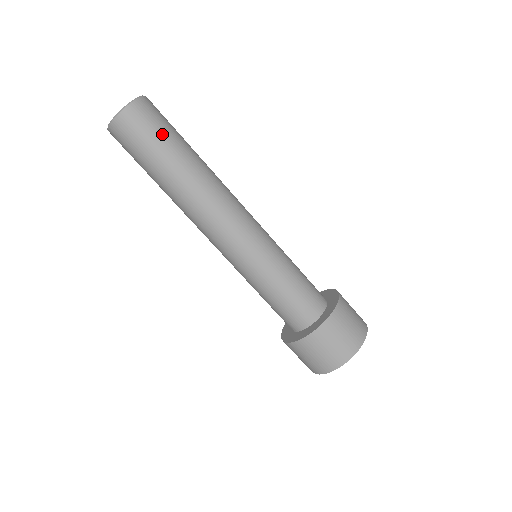
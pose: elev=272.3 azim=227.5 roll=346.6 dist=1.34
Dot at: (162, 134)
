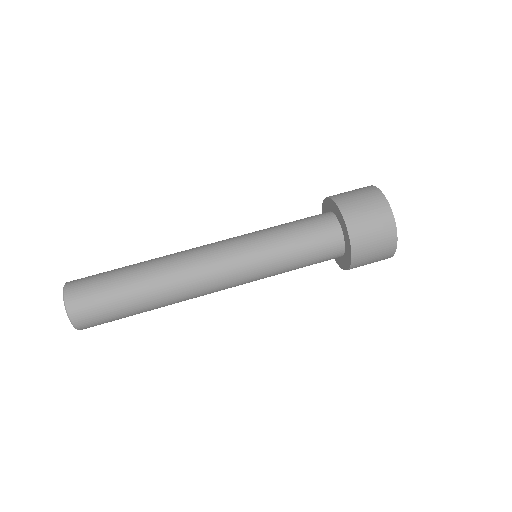
Dot at: (107, 297)
